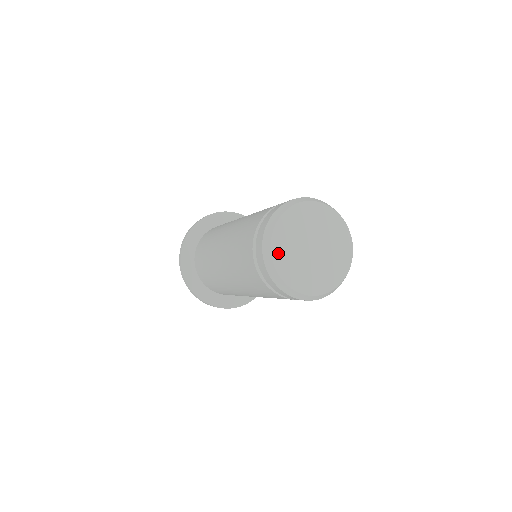
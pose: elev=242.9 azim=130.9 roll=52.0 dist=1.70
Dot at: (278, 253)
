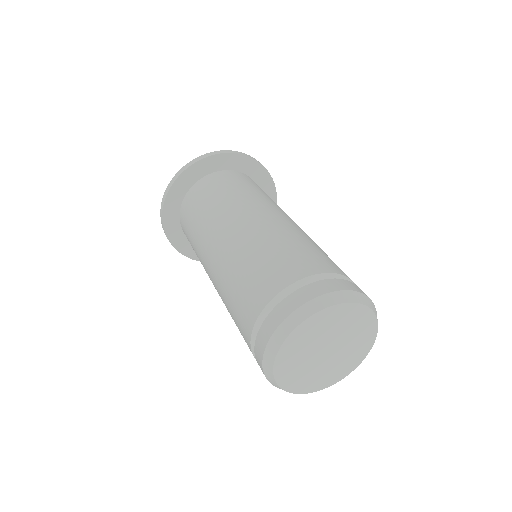
Dot at: (294, 340)
